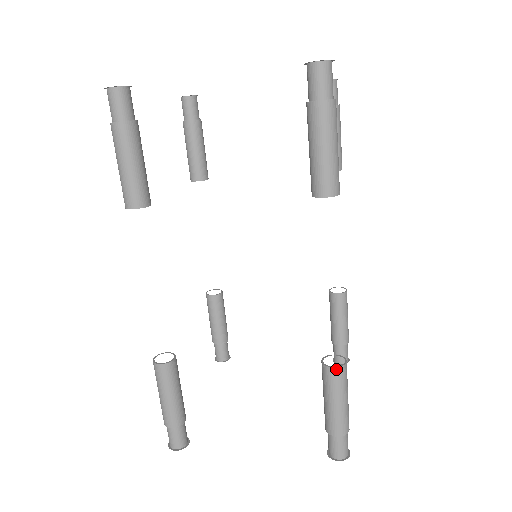
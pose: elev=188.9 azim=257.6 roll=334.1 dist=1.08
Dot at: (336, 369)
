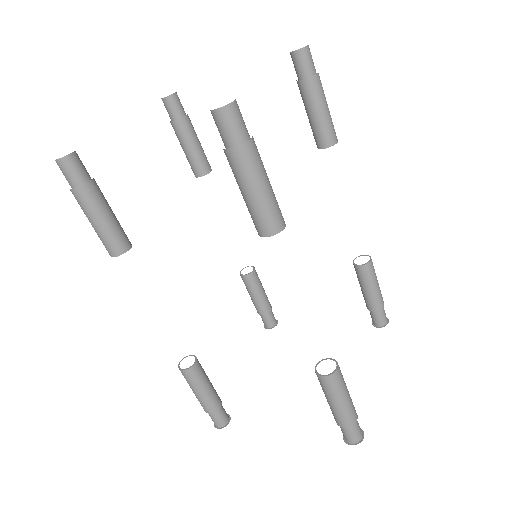
Dot at: (326, 377)
